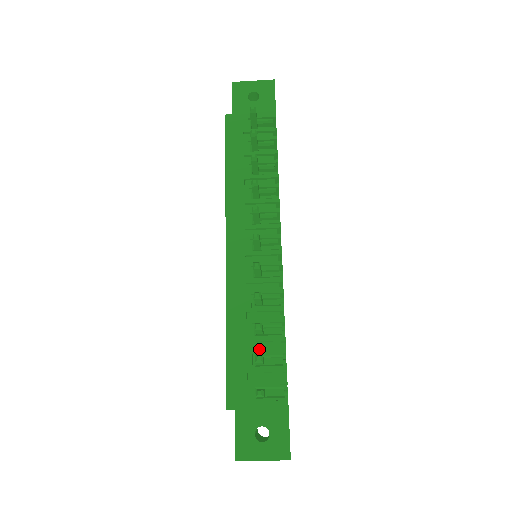
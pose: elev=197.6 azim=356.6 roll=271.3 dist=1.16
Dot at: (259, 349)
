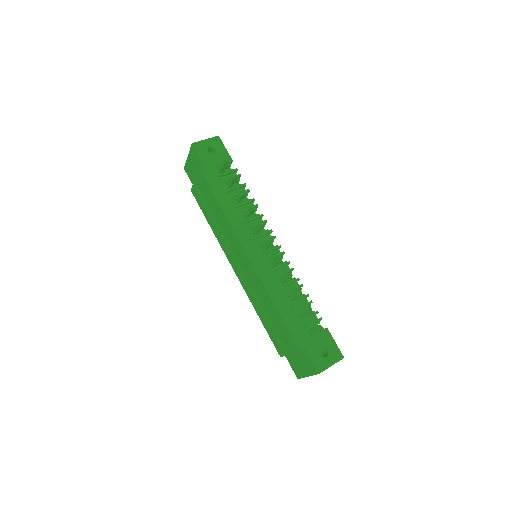
Dot at: (299, 307)
